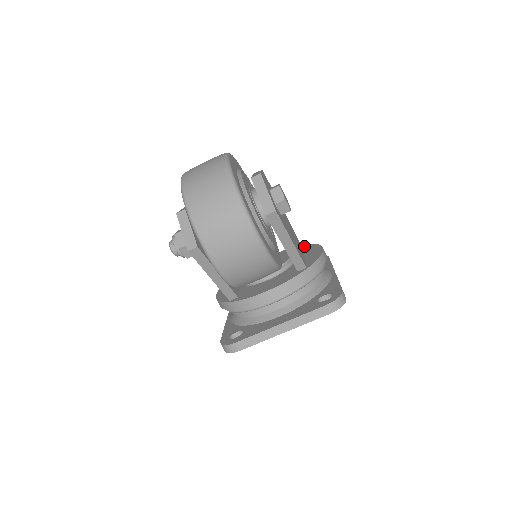
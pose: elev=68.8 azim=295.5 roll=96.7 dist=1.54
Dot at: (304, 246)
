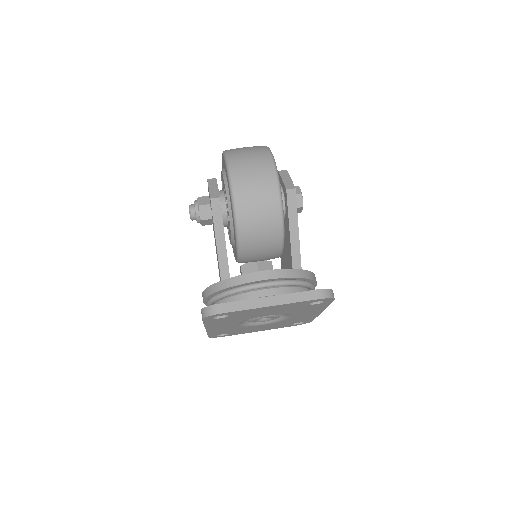
Dot at: occluded
